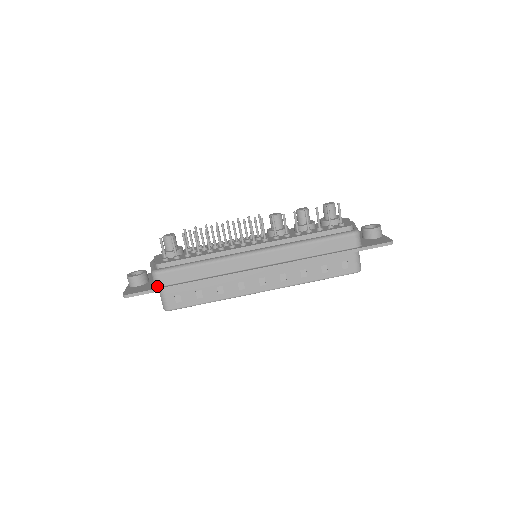
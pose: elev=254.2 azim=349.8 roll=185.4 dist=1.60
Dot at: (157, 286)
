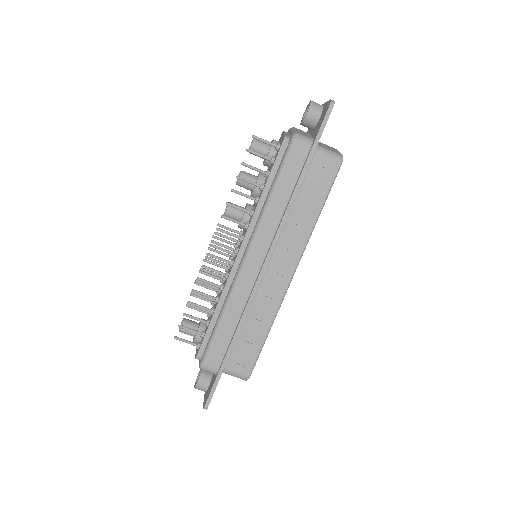
Dot at: (216, 373)
